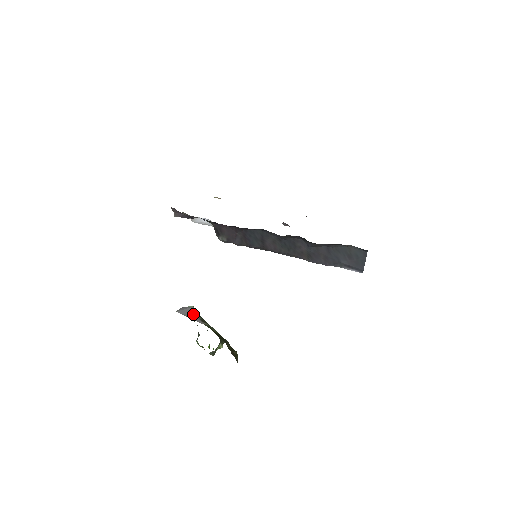
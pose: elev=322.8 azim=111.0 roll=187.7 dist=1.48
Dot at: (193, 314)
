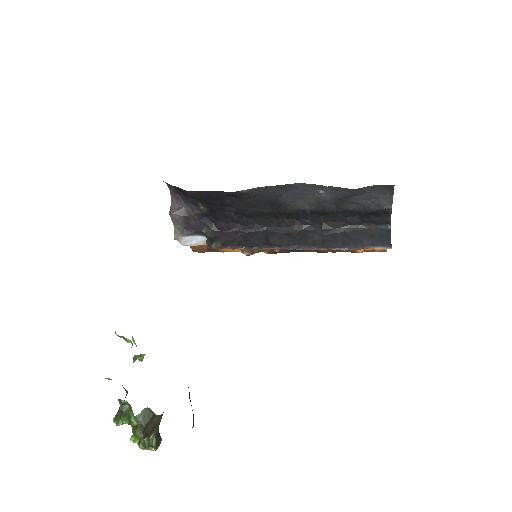
Dot at: occluded
